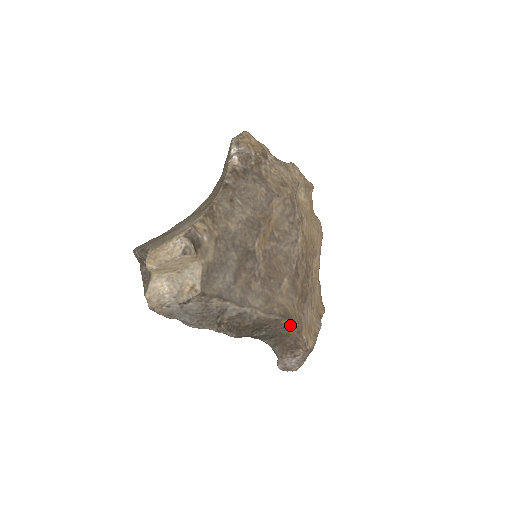
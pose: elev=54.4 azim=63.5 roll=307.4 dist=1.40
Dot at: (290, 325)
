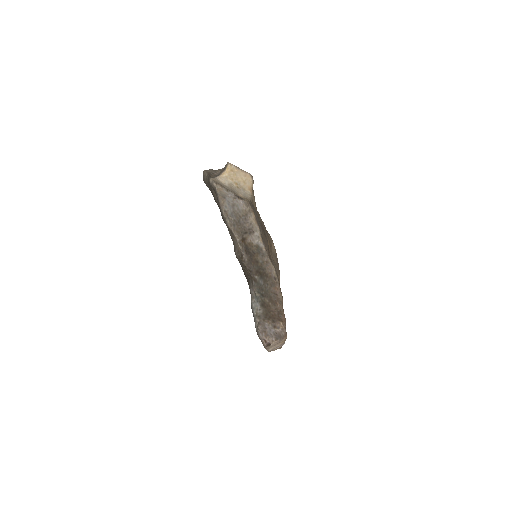
Dot at: (280, 295)
